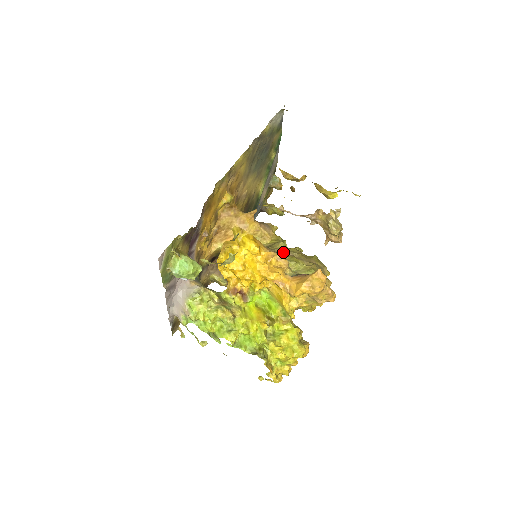
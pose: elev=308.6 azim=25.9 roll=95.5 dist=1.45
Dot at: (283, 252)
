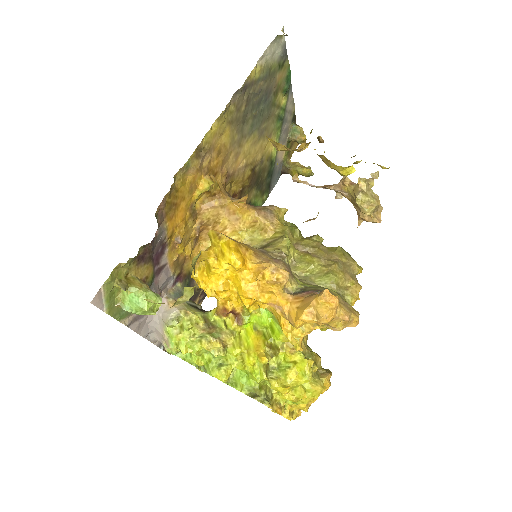
Dot at: (284, 255)
